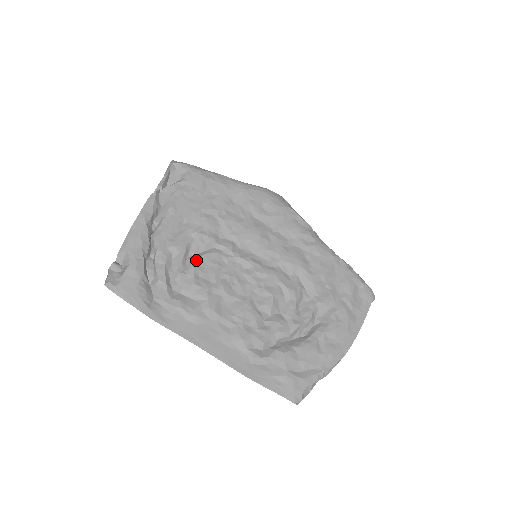
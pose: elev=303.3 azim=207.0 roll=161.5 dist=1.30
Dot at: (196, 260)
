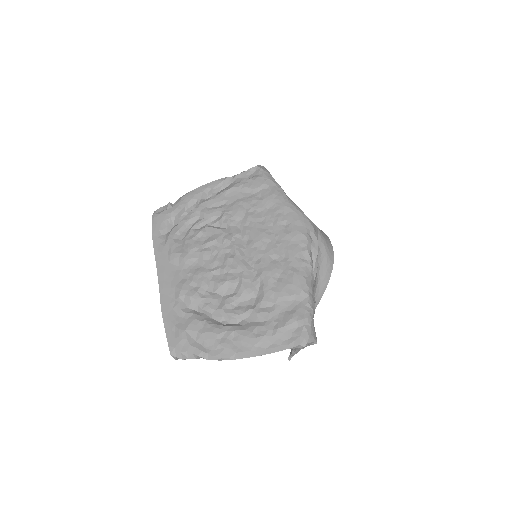
Dot at: (208, 228)
